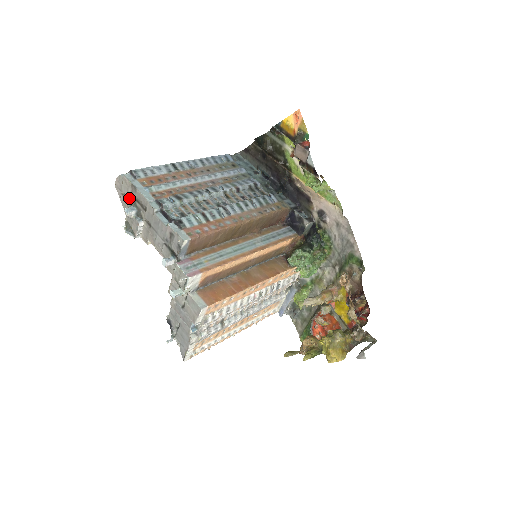
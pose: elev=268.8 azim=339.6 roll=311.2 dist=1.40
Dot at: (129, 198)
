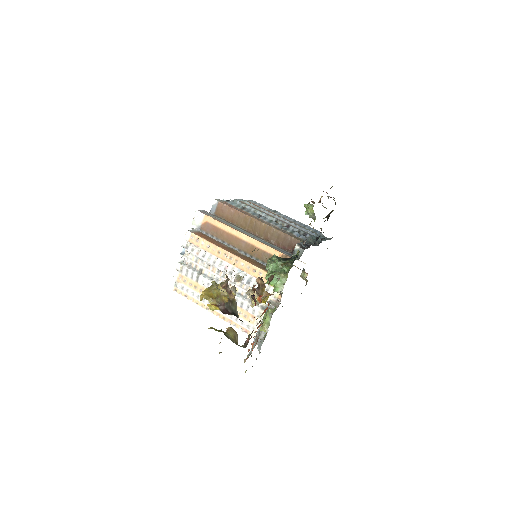
Dot at: occluded
